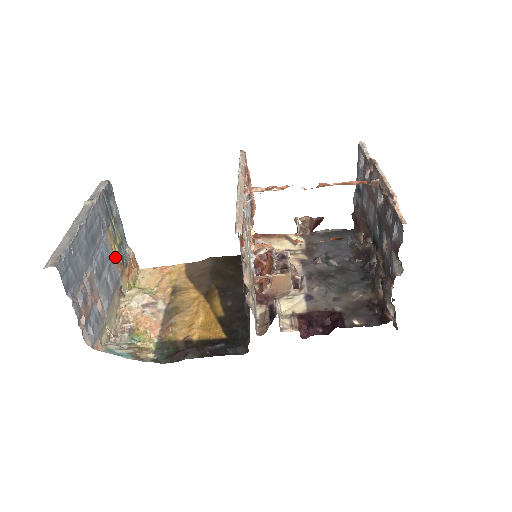
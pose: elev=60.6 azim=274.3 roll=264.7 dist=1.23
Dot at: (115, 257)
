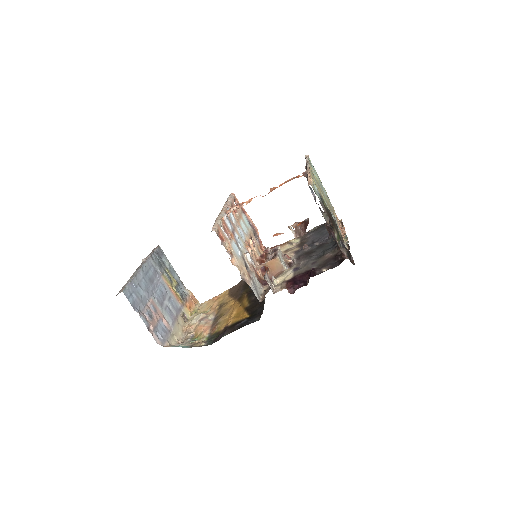
Dot at: (173, 293)
